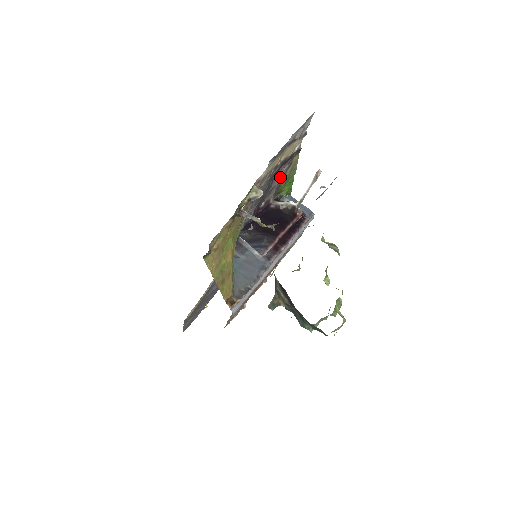
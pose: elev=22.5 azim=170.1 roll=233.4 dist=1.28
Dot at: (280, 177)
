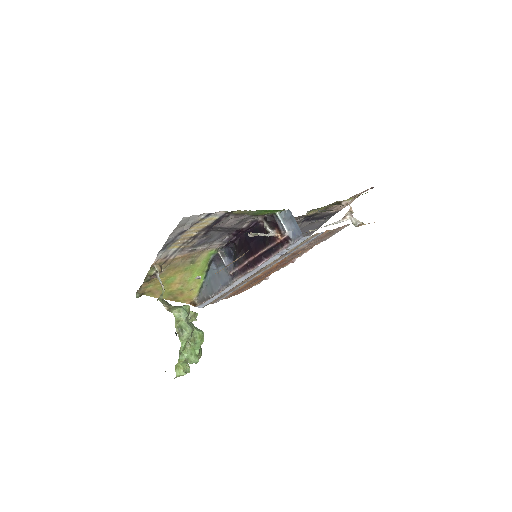
Dot at: (238, 218)
